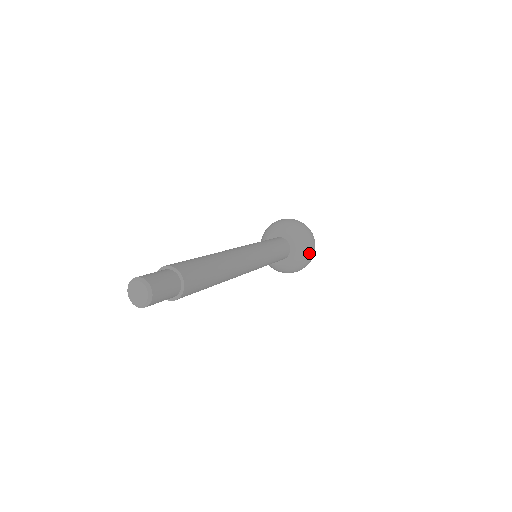
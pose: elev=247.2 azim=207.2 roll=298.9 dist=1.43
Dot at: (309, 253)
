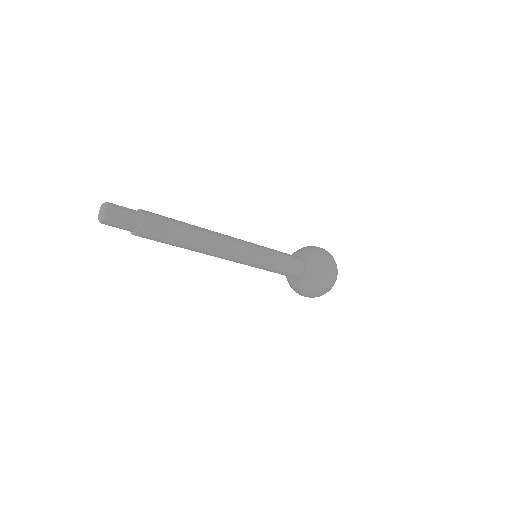
Dot at: (317, 285)
